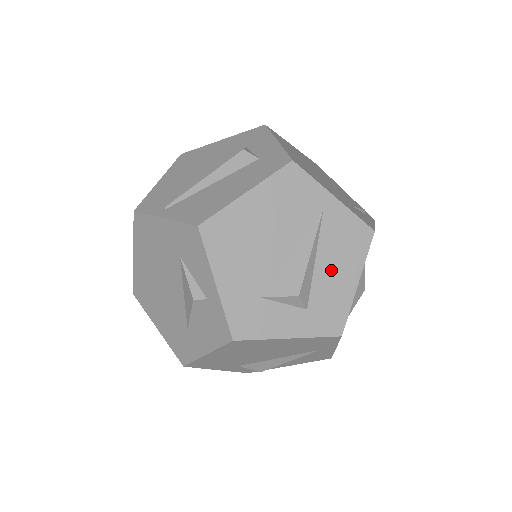
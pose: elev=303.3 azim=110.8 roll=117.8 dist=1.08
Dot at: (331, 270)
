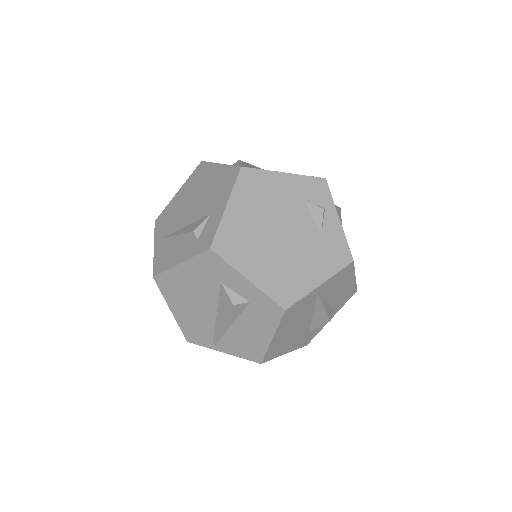
Dot at: (338, 293)
